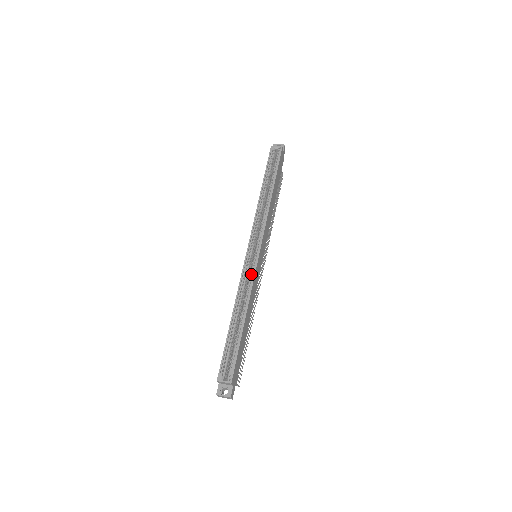
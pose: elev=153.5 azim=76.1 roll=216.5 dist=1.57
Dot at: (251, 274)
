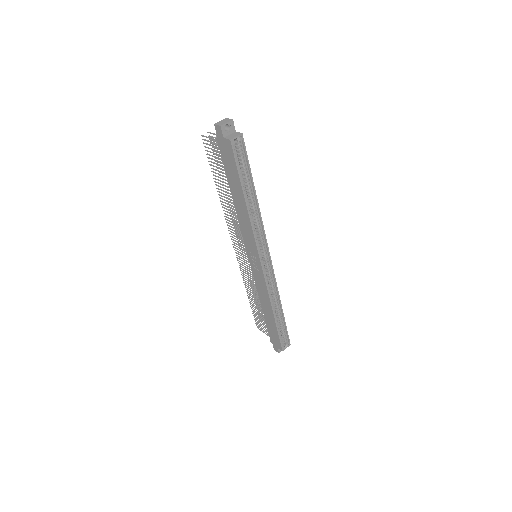
Dot at: (272, 280)
